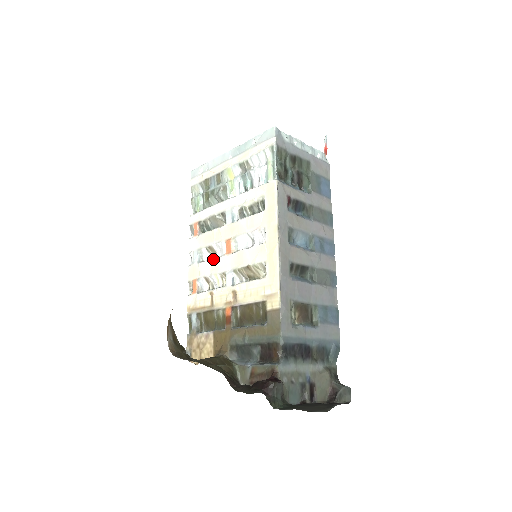
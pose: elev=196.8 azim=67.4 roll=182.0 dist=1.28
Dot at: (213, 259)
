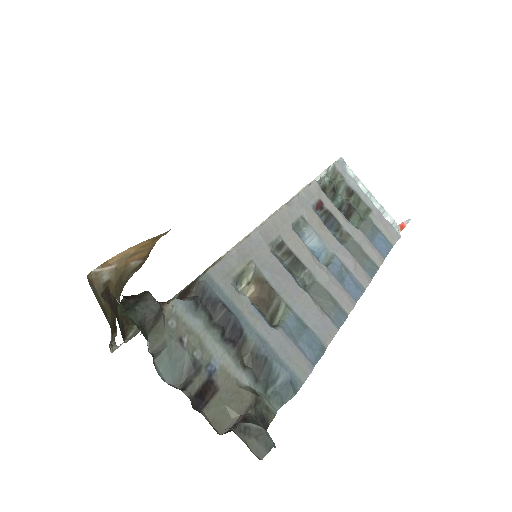
Dot at: occluded
